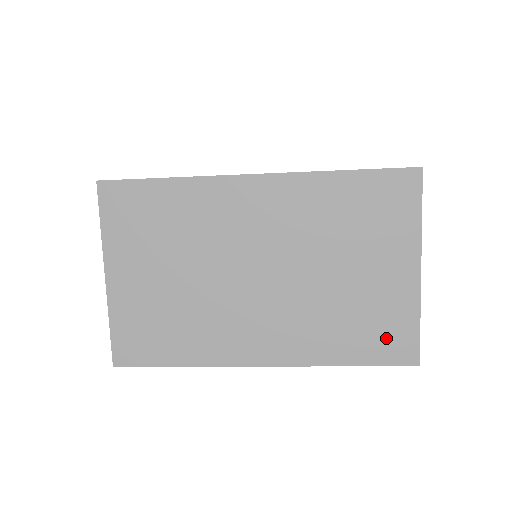
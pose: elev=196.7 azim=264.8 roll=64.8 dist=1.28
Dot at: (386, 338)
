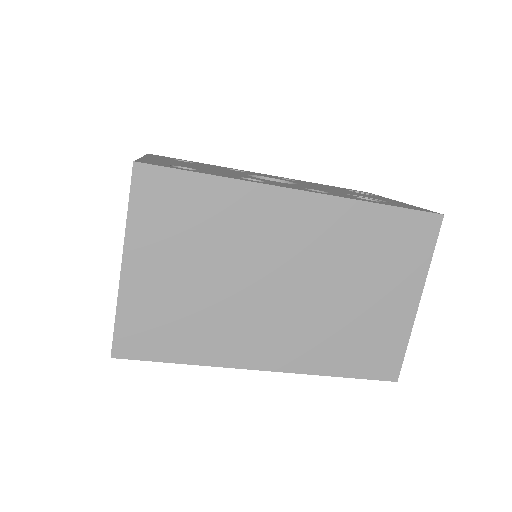
Dot at: (377, 356)
